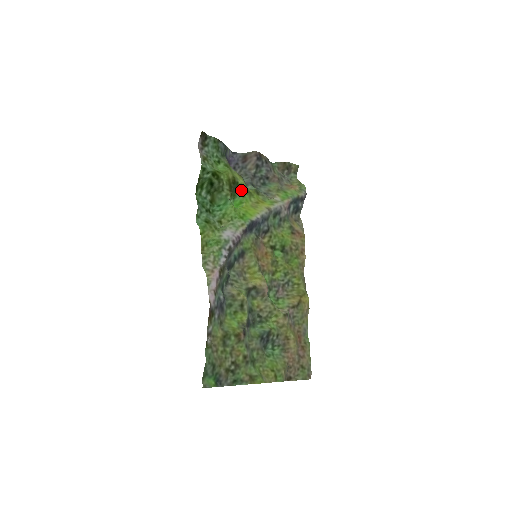
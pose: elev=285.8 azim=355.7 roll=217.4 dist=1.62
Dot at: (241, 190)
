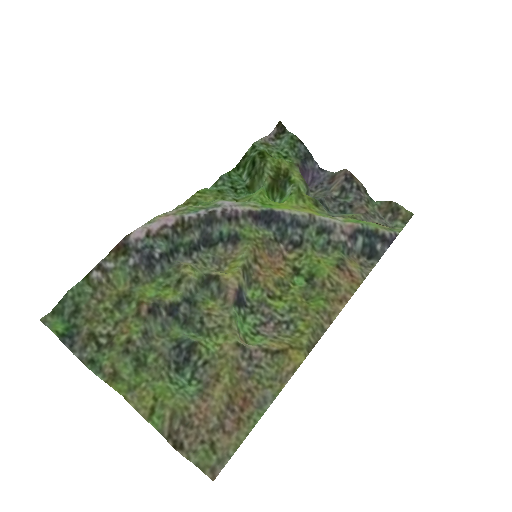
Dot at: (291, 188)
